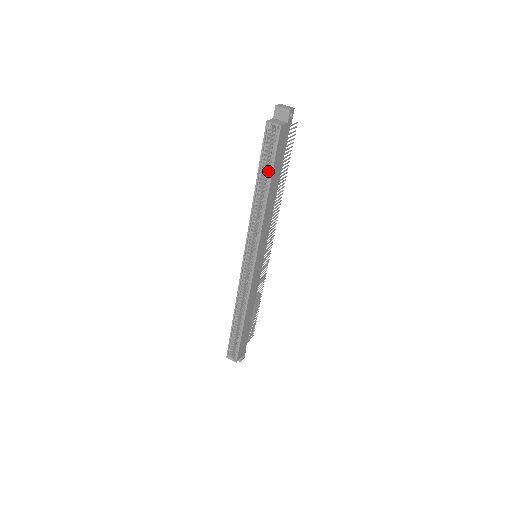
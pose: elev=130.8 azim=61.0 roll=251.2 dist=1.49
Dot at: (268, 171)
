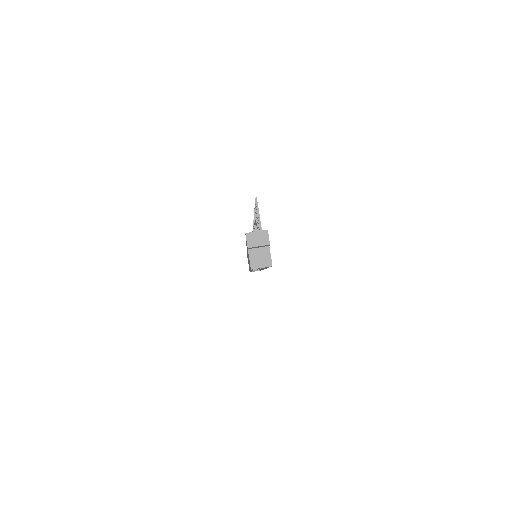
Dot at: occluded
